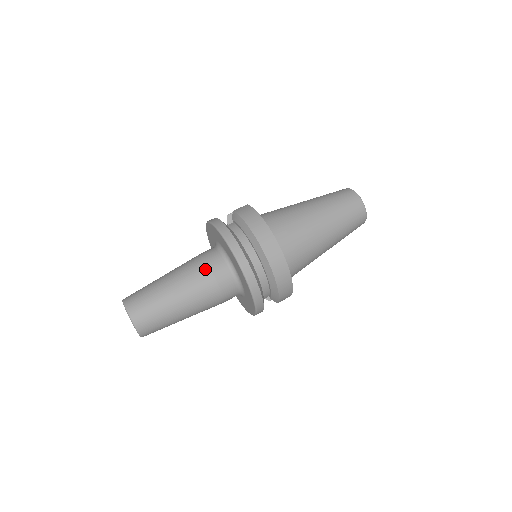
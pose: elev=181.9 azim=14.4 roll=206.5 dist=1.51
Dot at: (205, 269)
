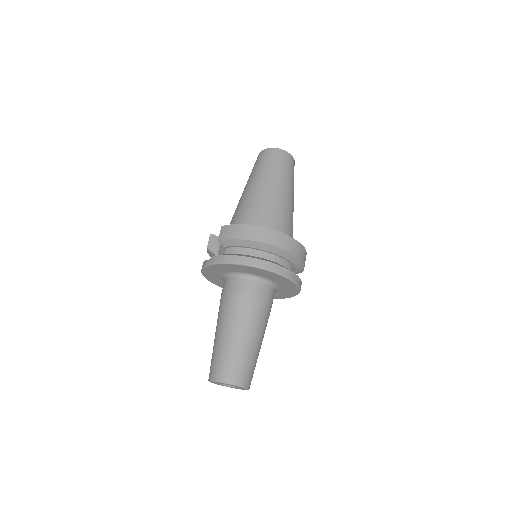
Dot at: (245, 299)
